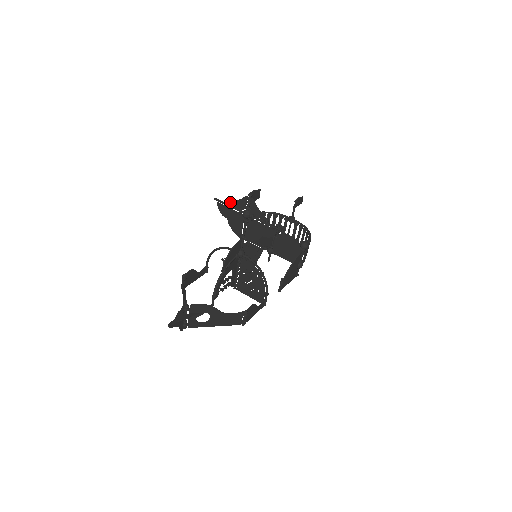
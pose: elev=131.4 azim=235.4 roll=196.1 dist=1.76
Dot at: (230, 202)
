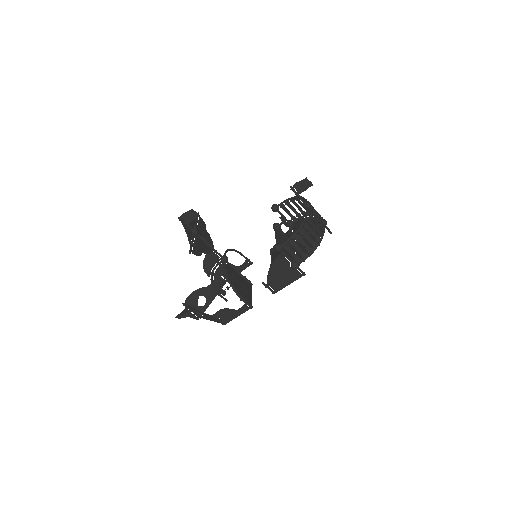
Dot at: occluded
